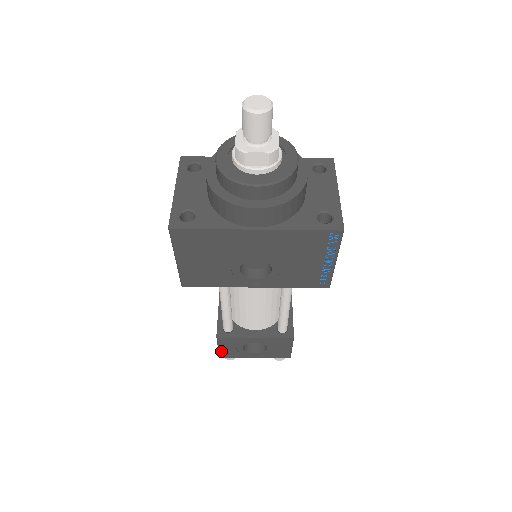
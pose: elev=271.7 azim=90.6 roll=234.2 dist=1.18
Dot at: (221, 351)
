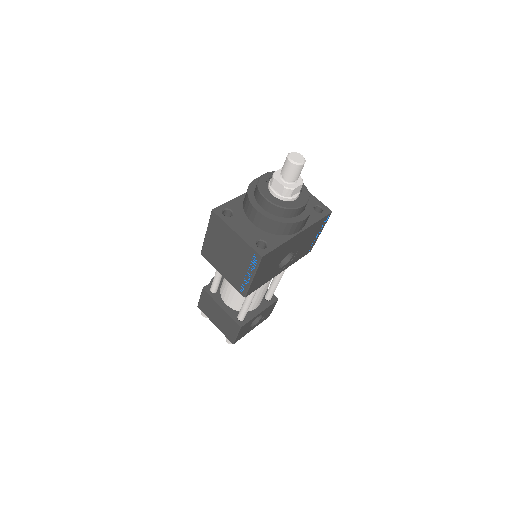
Dot at: (237, 338)
